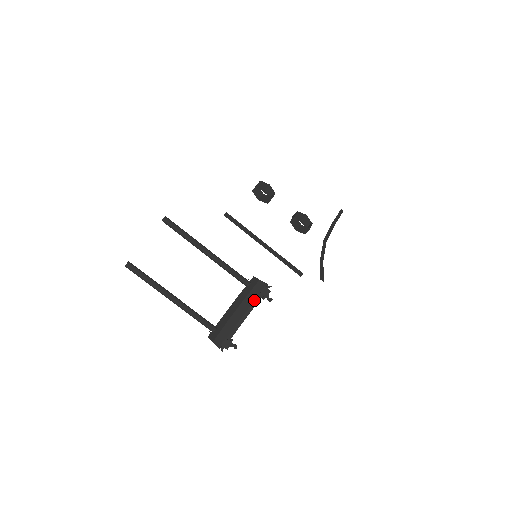
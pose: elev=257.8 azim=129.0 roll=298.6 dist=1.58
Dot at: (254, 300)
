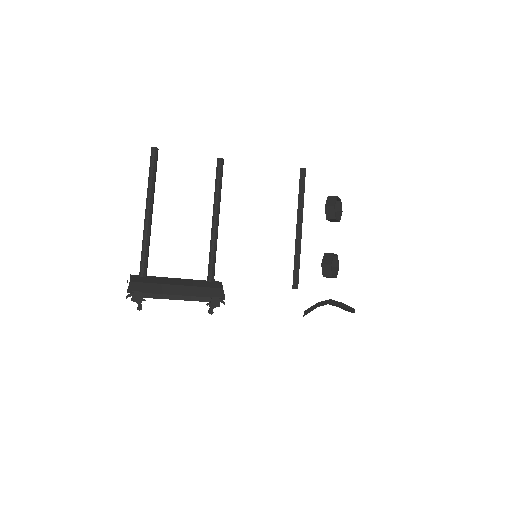
Dot at: (200, 296)
